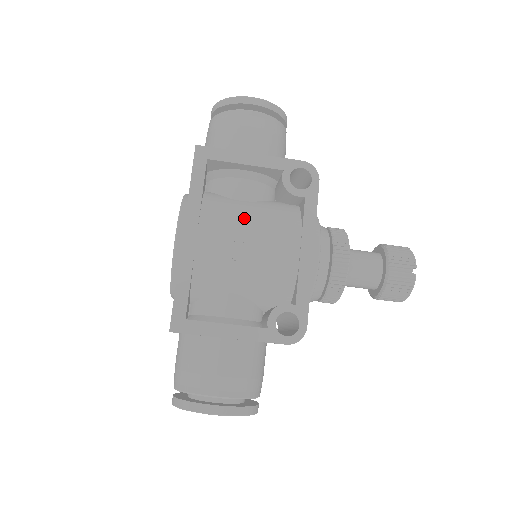
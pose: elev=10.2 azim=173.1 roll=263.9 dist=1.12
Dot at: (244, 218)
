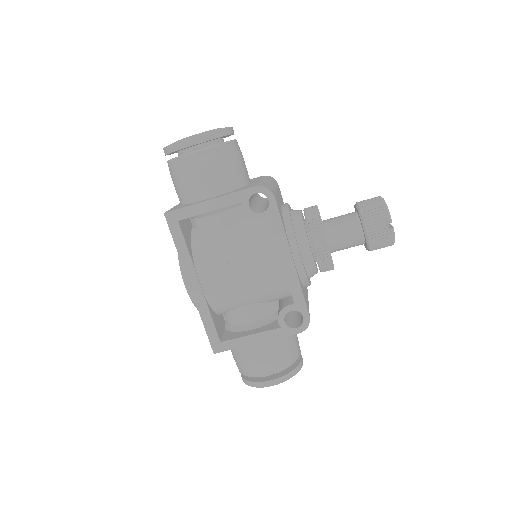
Dot at: (228, 254)
